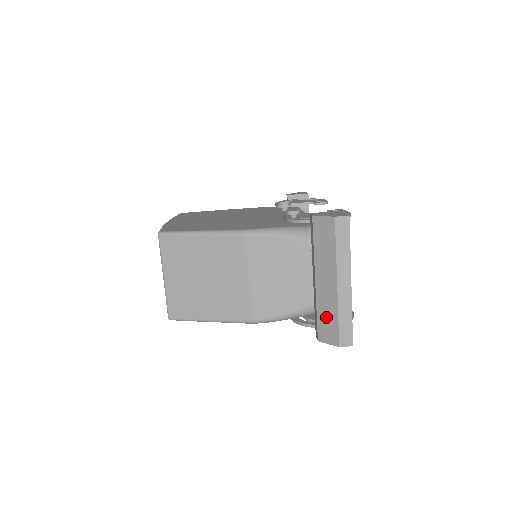
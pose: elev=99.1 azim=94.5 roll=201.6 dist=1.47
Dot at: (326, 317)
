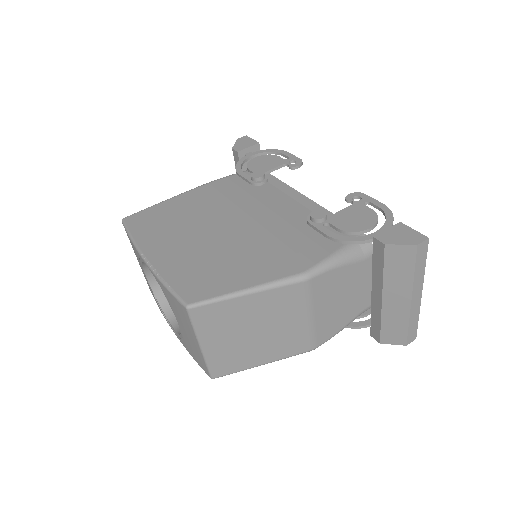
Dot at: (393, 326)
